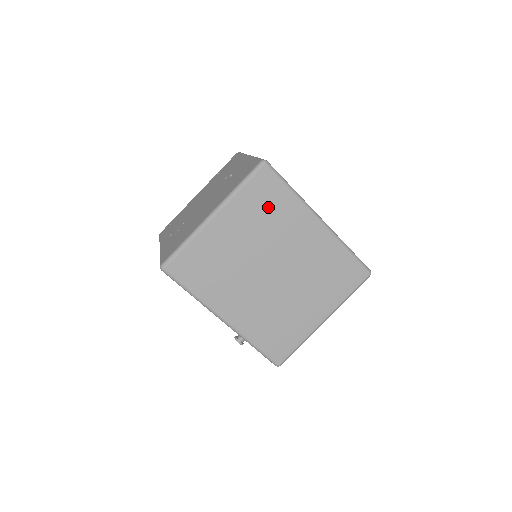
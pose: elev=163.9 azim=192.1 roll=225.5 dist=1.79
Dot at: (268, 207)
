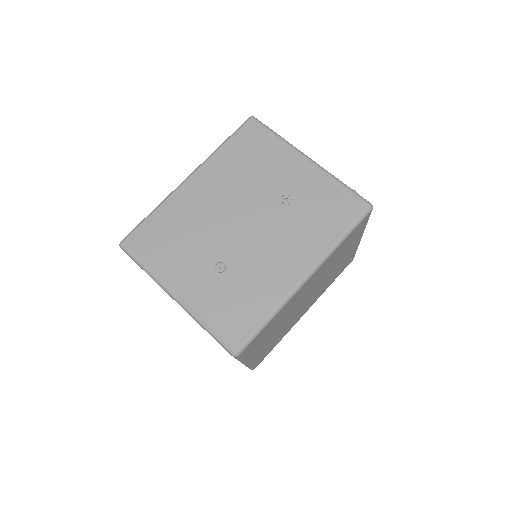
Dot at: (268, 331)
